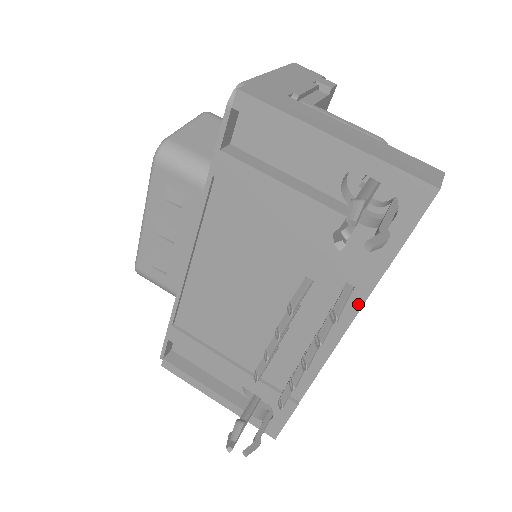
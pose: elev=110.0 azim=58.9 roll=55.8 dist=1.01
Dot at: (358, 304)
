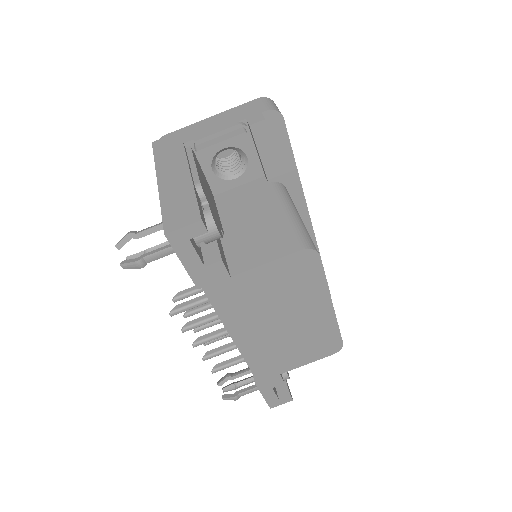
Dot at: (217, 312)
